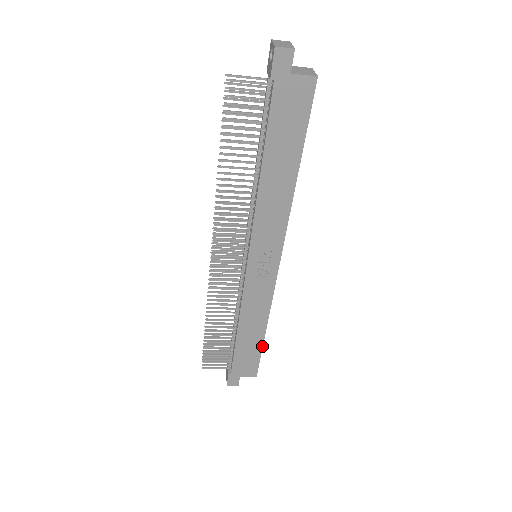
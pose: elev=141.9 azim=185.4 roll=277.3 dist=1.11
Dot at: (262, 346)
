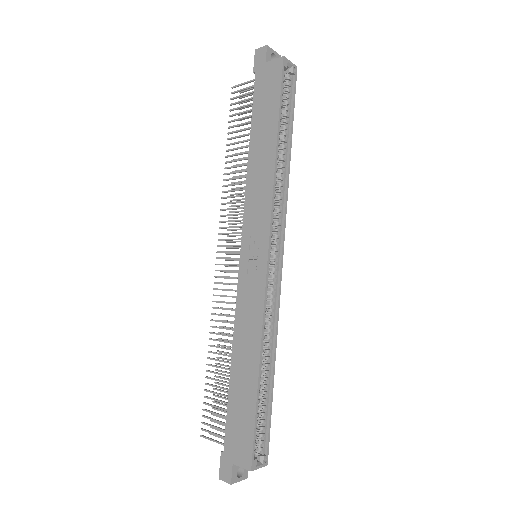
Dot at: (256, 400)
